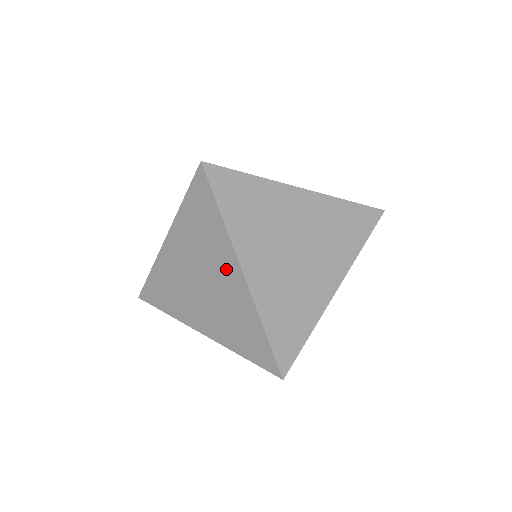
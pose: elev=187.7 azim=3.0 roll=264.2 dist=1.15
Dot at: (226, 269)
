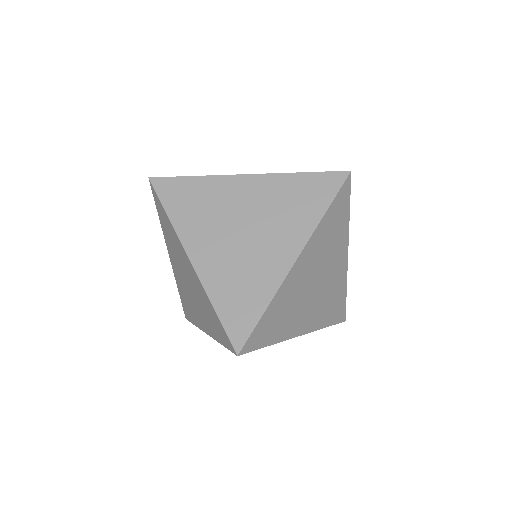
Dot at: (284, 243)
